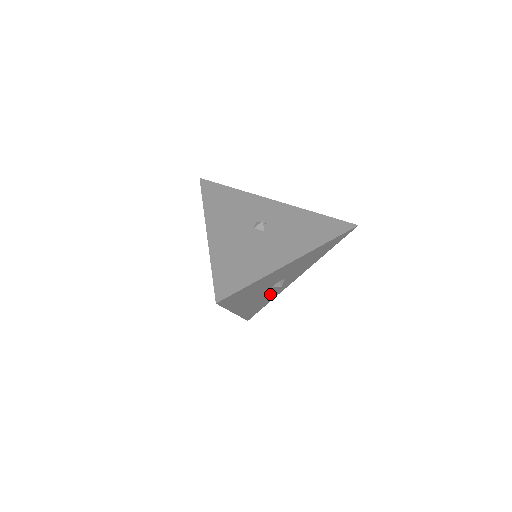
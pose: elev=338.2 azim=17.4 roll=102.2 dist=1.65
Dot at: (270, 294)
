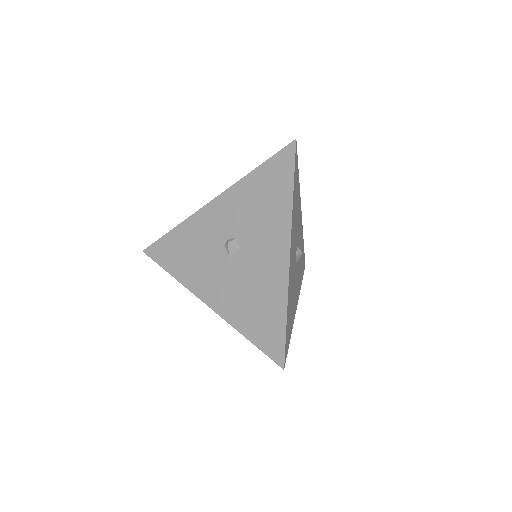
Dot at: occluded
